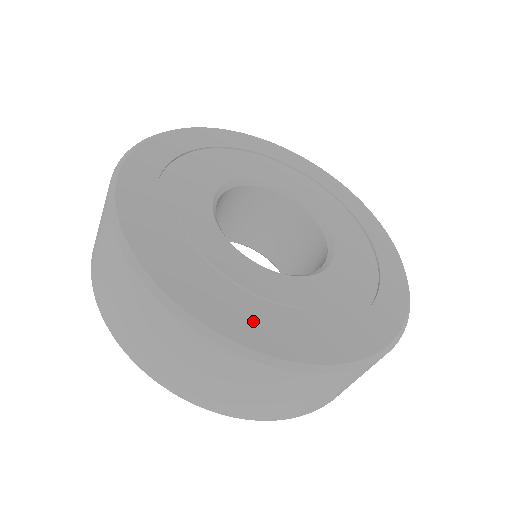
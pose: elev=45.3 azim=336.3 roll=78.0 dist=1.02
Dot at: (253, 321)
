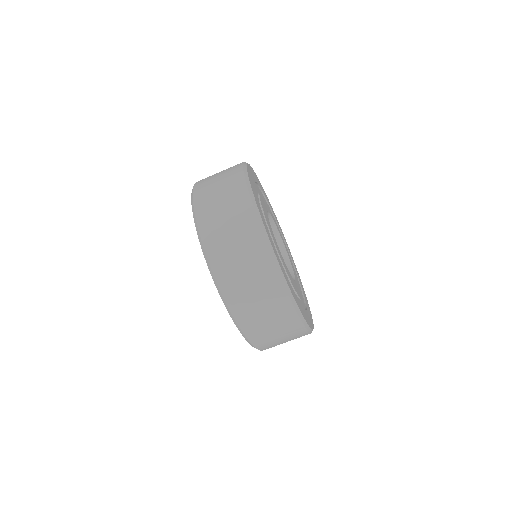
Dot at: occluded
